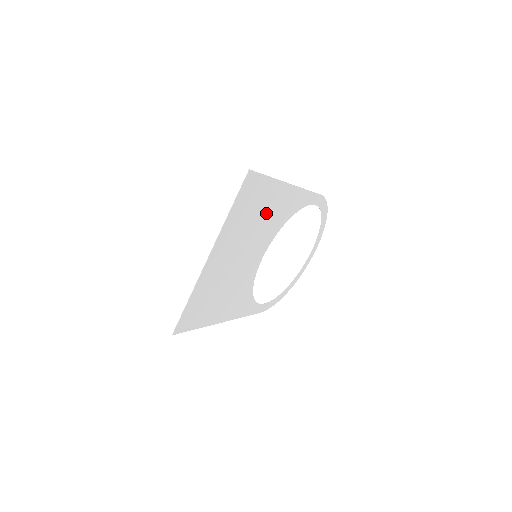
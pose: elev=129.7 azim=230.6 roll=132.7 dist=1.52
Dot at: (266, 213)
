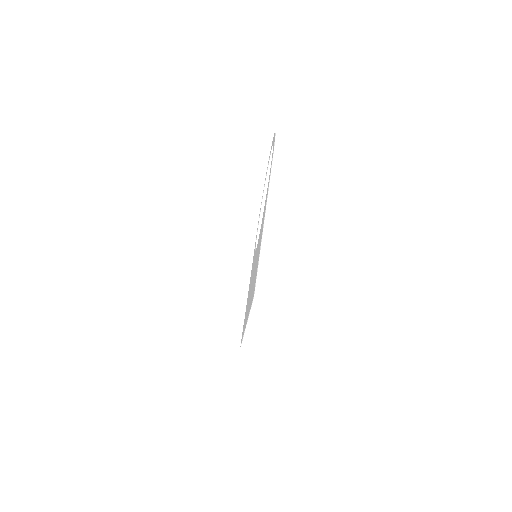
Dot at: occluded
